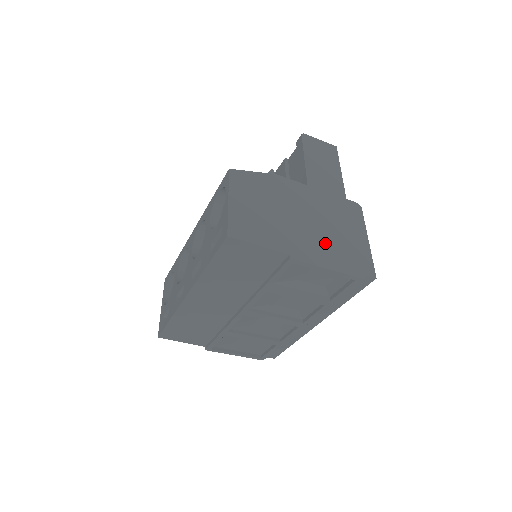
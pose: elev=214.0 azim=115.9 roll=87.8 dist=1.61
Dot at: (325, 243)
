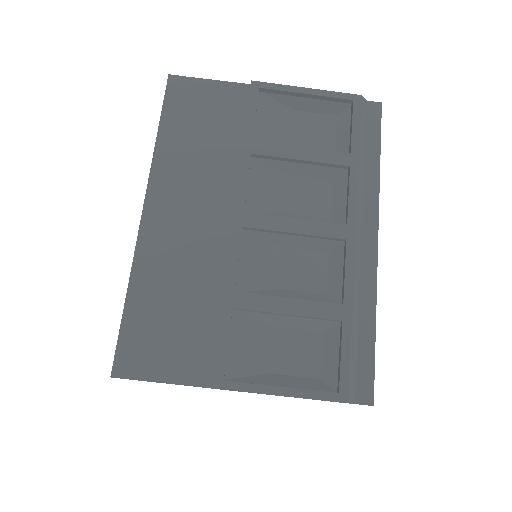
Dot at: occluded
